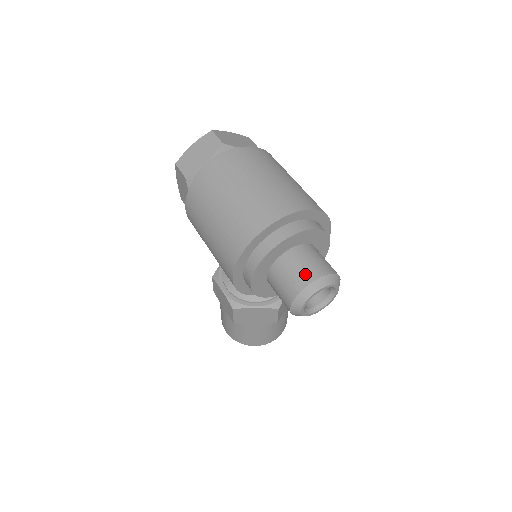
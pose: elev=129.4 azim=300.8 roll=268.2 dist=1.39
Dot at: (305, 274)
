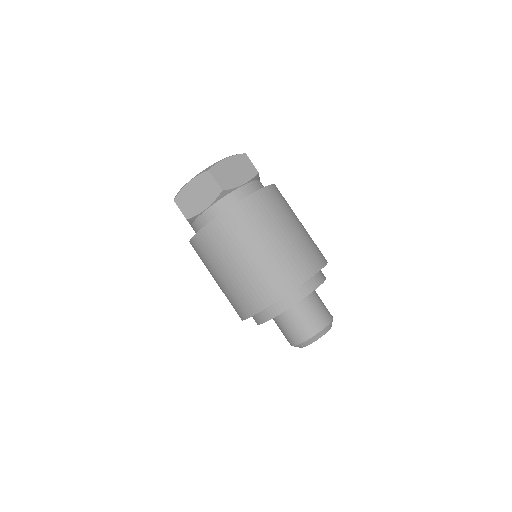
Dot at: (305, 330)
